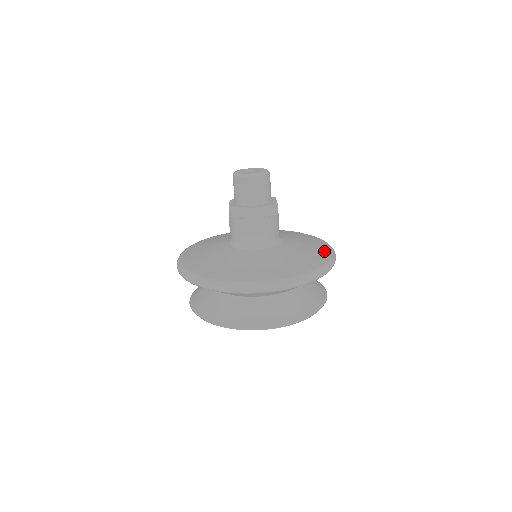
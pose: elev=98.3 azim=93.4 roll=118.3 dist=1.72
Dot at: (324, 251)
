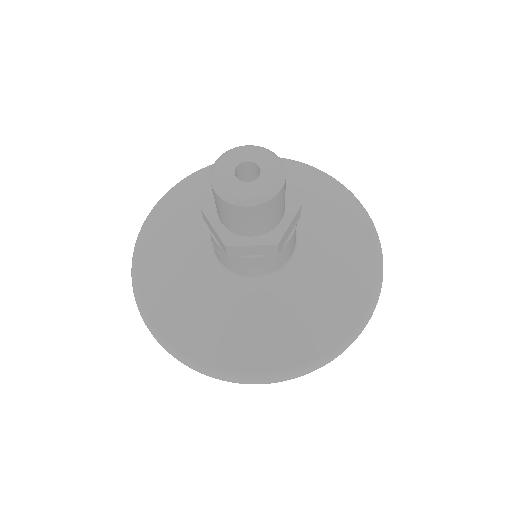
Dot at: (358, 221)
